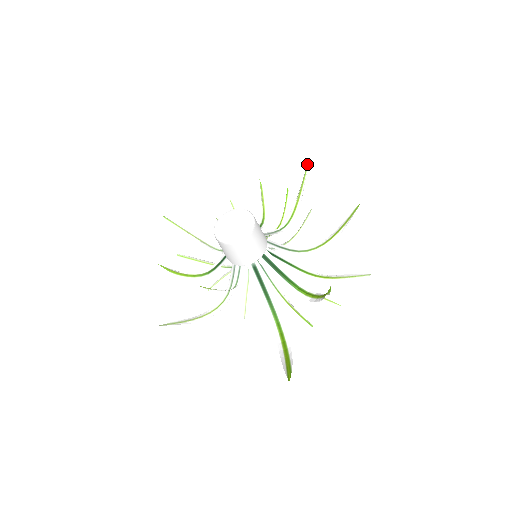
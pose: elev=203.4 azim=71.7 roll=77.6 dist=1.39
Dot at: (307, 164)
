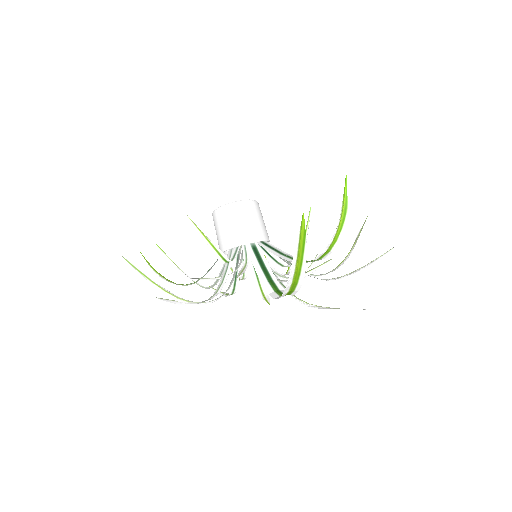
Dot at: (310, 207)
